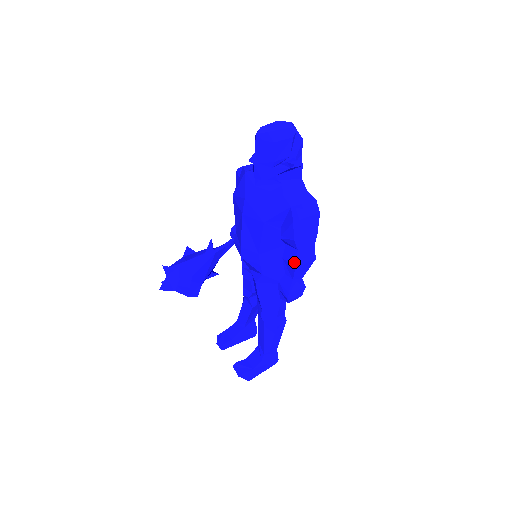
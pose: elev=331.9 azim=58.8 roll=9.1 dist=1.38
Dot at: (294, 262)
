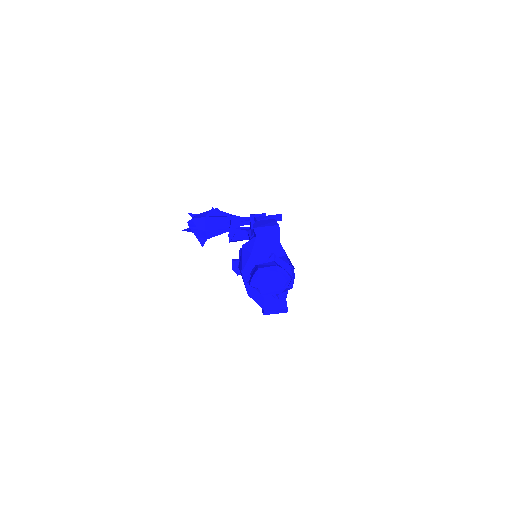
Dot at: occluded
